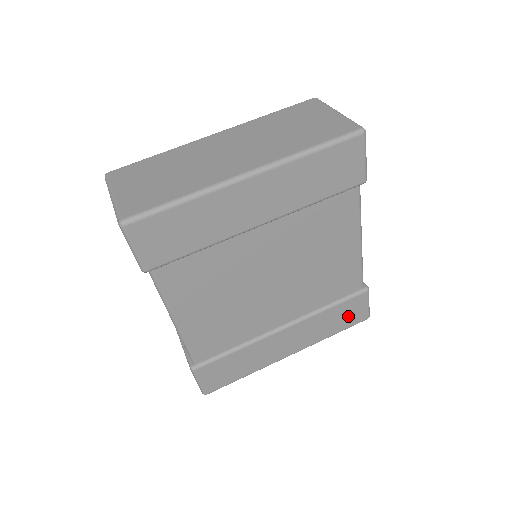
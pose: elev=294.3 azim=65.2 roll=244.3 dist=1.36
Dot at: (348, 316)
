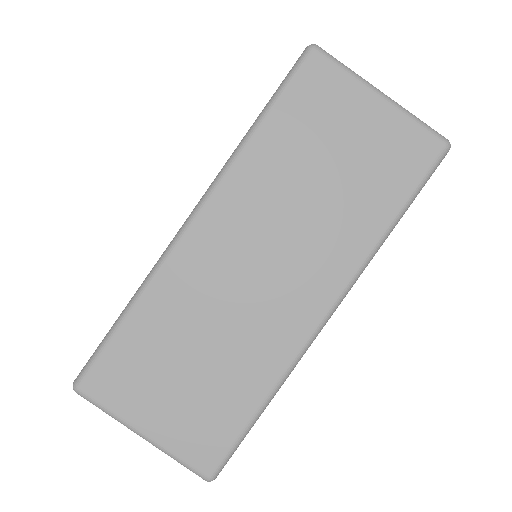
Dot at: occluded
